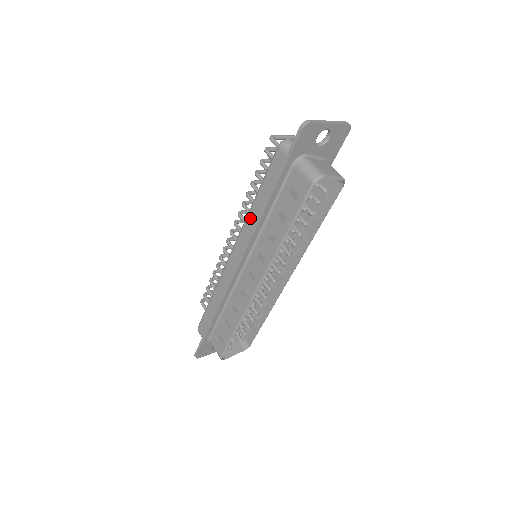
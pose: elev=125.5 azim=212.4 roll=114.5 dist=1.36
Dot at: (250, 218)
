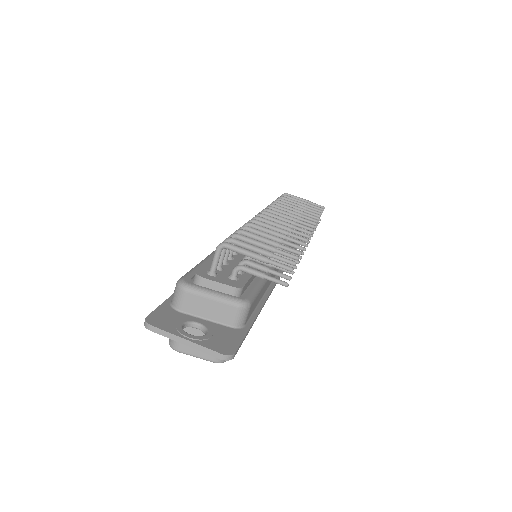
Dot at: occluded
